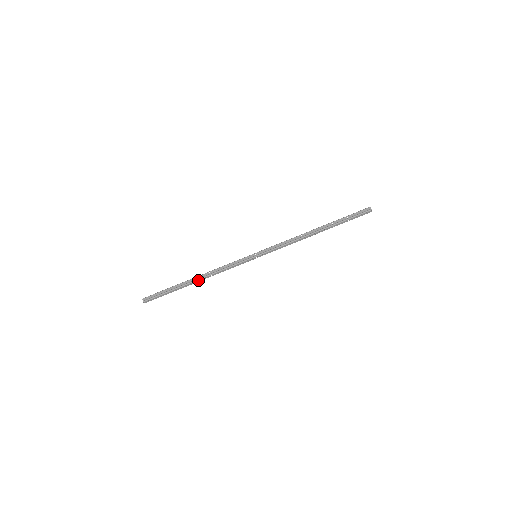
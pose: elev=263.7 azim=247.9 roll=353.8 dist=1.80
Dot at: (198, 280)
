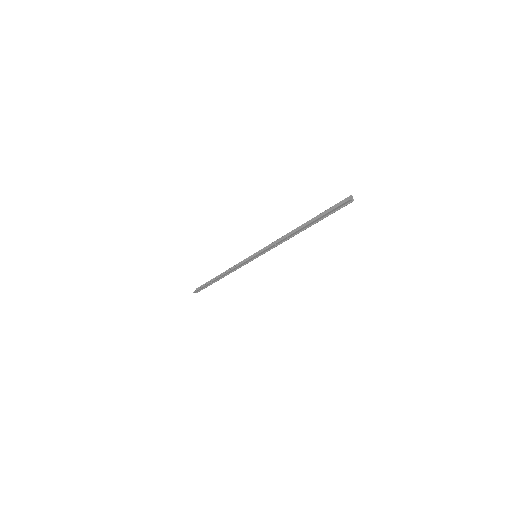
Dot at: (222, 276)
